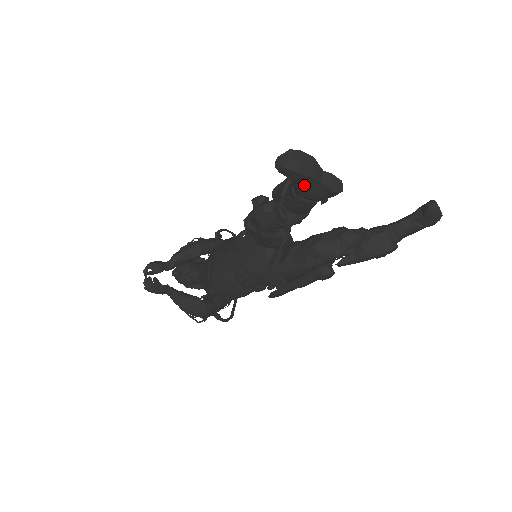
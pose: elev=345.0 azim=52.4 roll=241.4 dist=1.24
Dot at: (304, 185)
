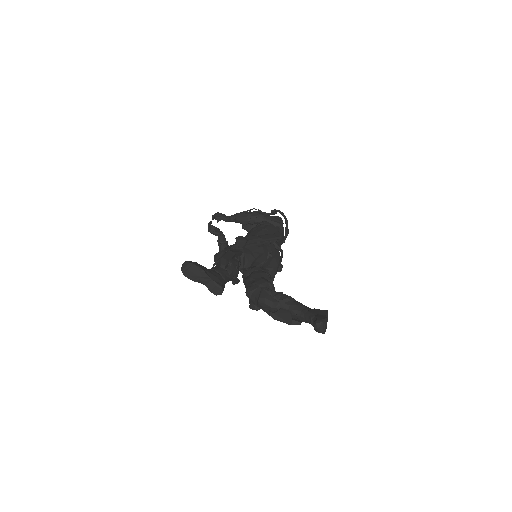
Dot at: occluded
